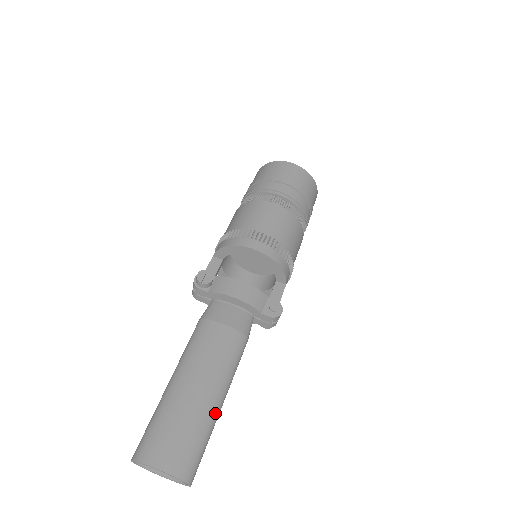
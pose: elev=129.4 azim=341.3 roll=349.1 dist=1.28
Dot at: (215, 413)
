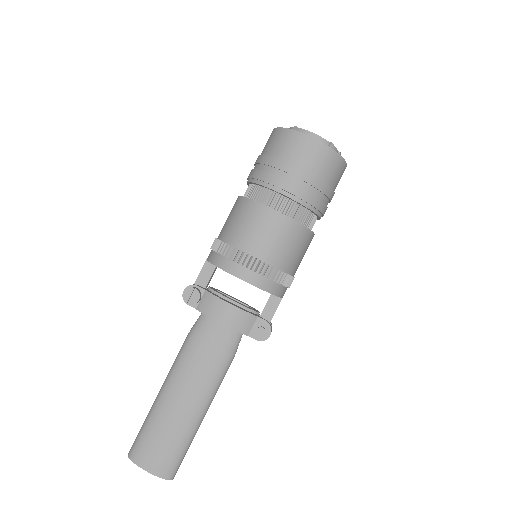
Dot at: (195, 427)
